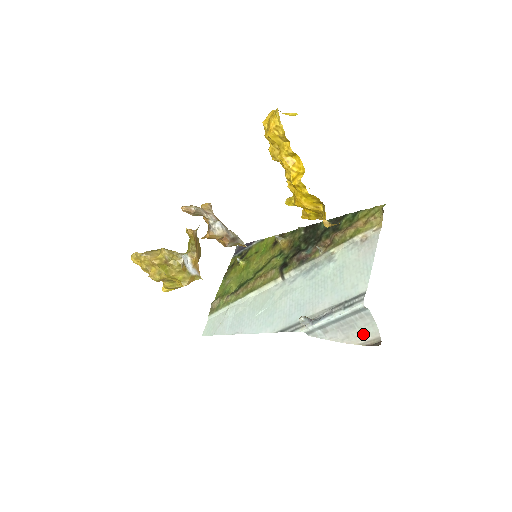
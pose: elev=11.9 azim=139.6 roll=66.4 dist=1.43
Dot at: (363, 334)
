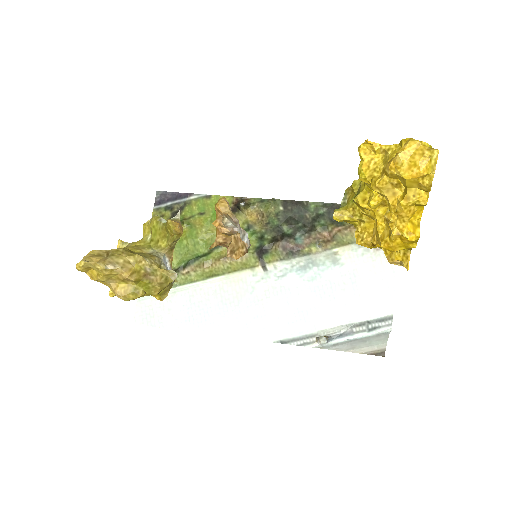
Dot at: (370, 346)
